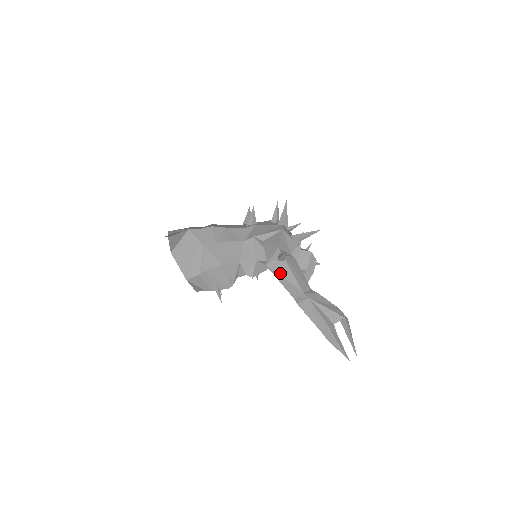
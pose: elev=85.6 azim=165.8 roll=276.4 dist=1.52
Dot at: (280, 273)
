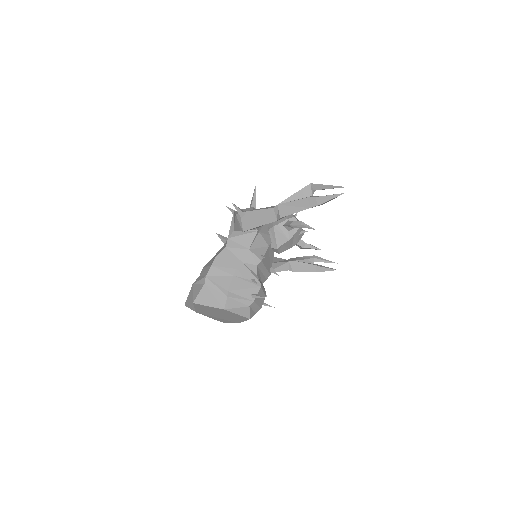
Dot at: (252, 222)
